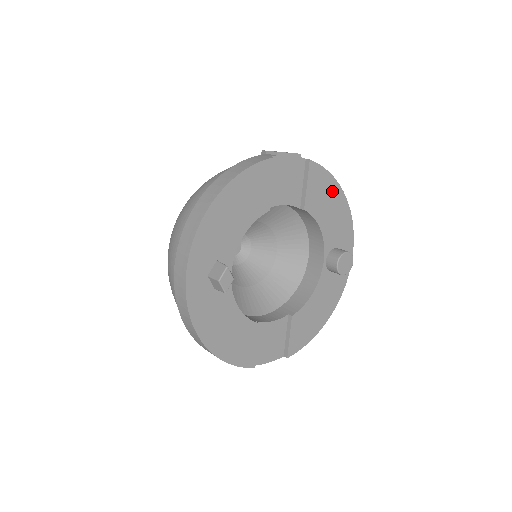
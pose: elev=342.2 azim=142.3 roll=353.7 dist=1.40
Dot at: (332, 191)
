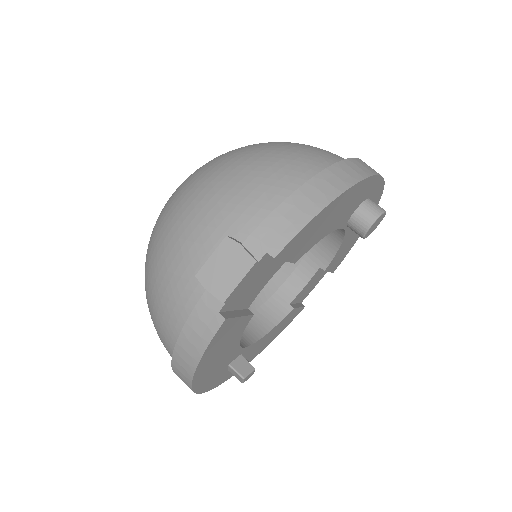
Dot at: (326, 214)
